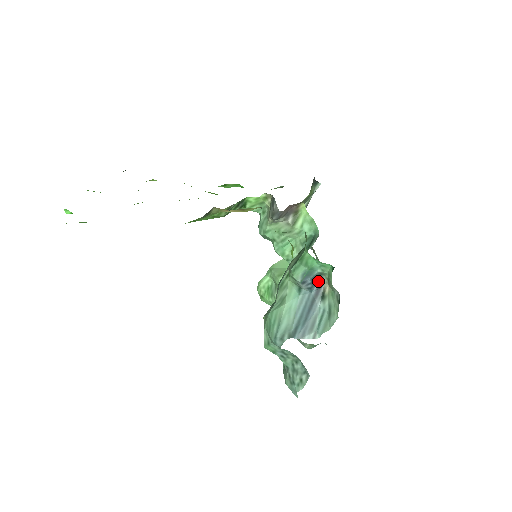
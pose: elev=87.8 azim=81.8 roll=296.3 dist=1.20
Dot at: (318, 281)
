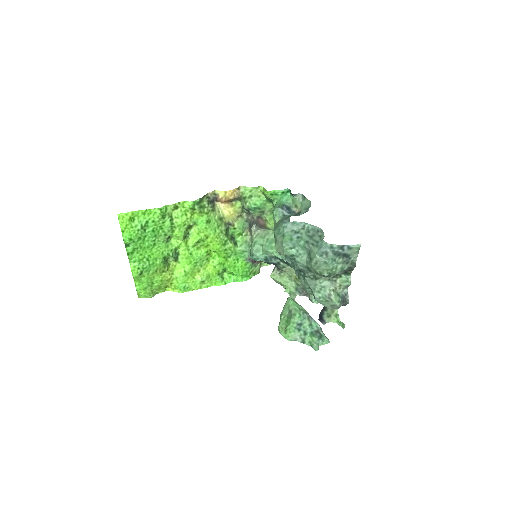
Dot at: (292, 213)
